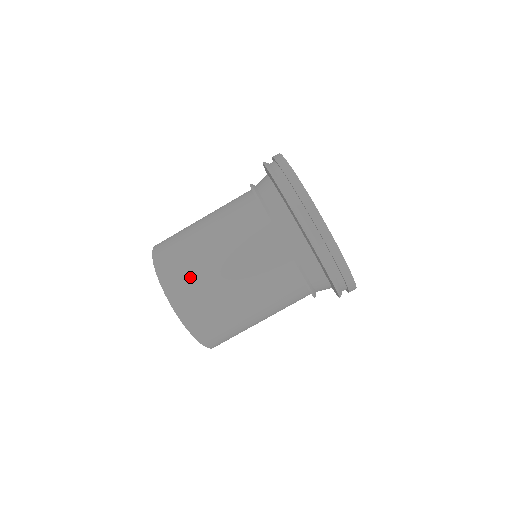
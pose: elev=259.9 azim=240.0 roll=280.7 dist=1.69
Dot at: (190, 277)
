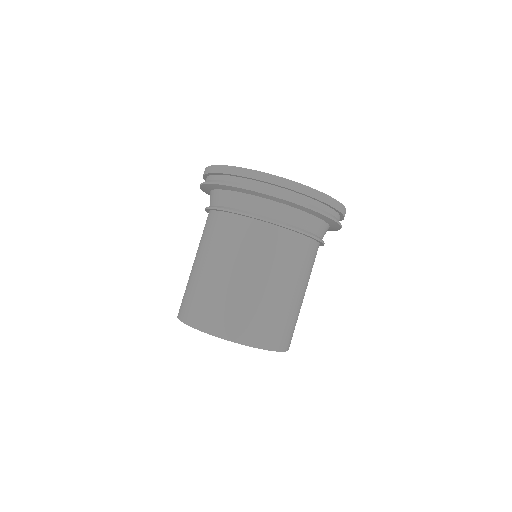
Dot at: (195, 297)
